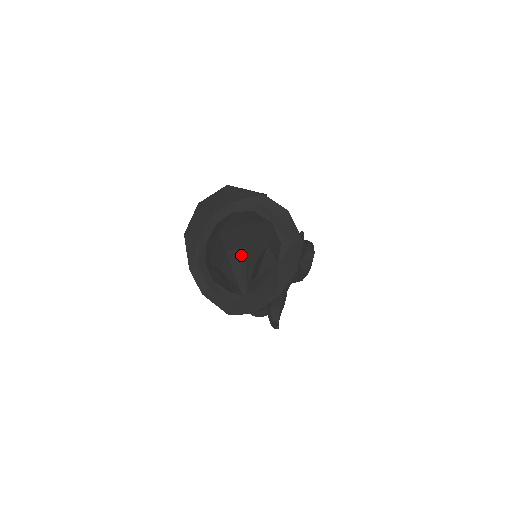
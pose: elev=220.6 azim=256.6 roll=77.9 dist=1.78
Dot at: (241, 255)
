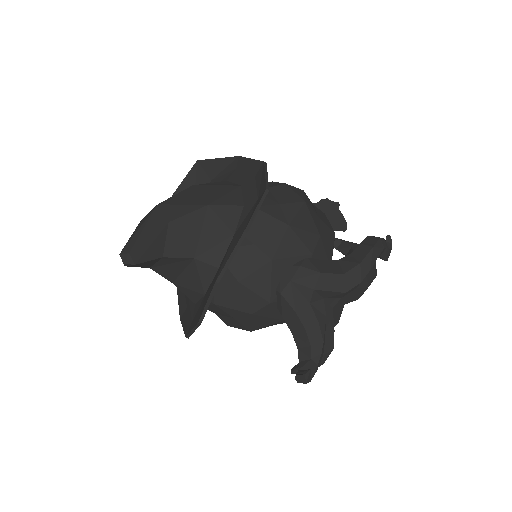
Dot at: (149, 215)
